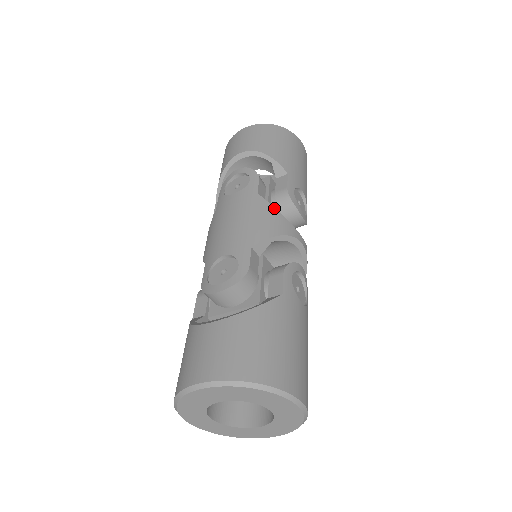
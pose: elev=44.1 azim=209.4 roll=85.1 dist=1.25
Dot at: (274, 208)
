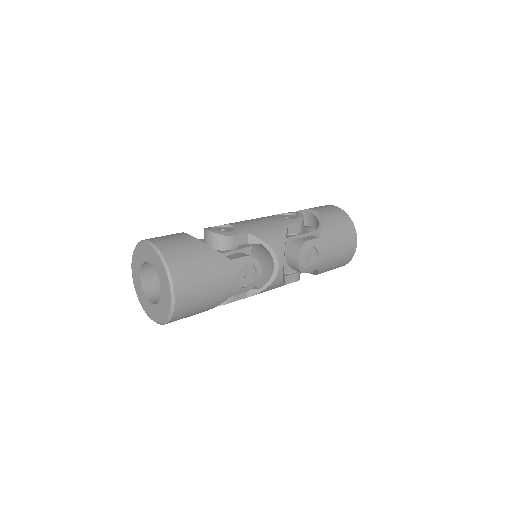
Dot at: (285, 236)
